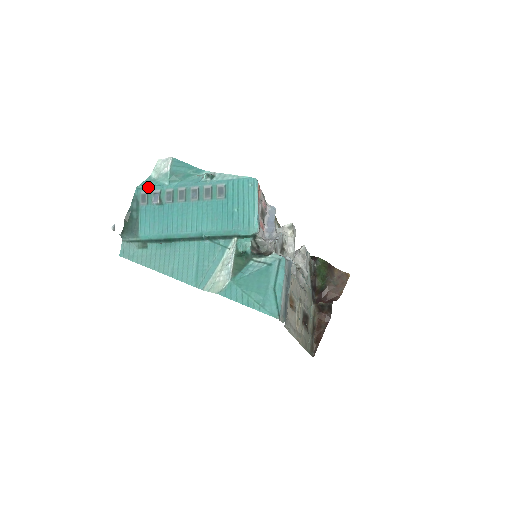
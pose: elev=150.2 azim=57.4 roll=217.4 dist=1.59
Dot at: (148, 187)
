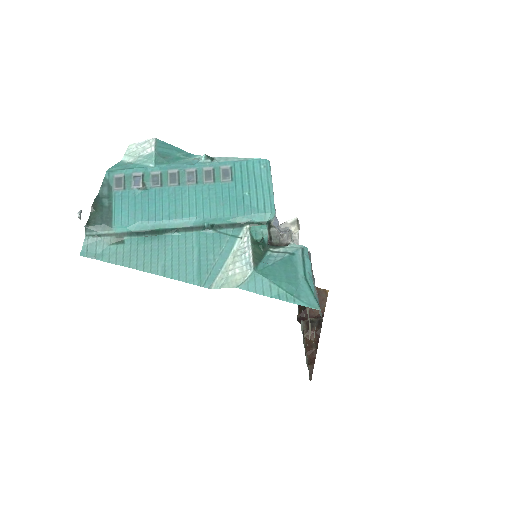
Dot at: (125, 169)
